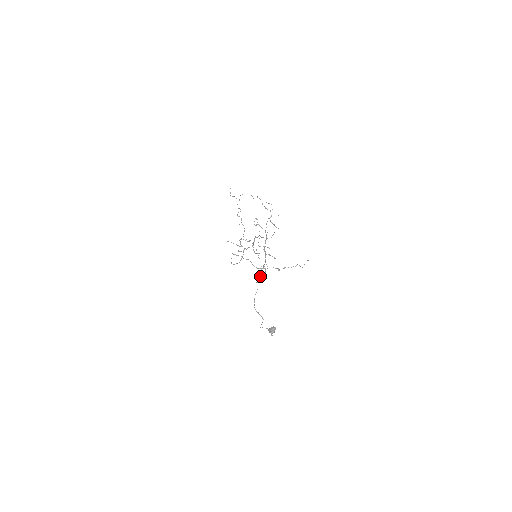
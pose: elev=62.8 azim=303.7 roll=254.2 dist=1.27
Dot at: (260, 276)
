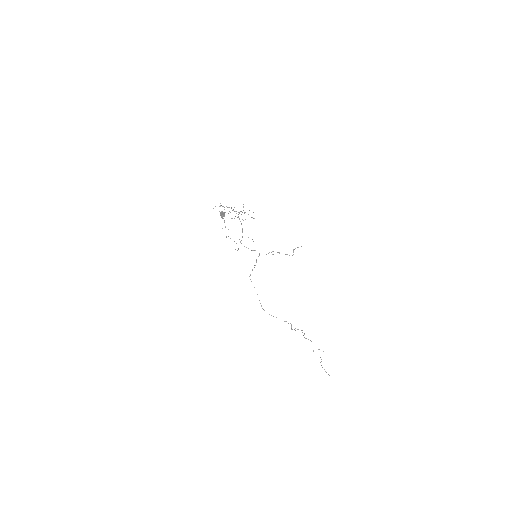
Dot at: occluded
